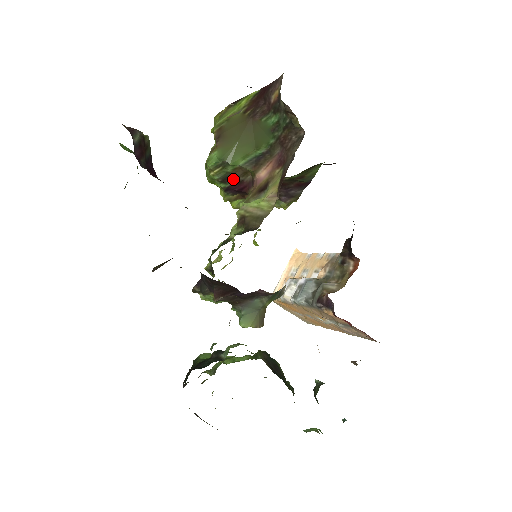
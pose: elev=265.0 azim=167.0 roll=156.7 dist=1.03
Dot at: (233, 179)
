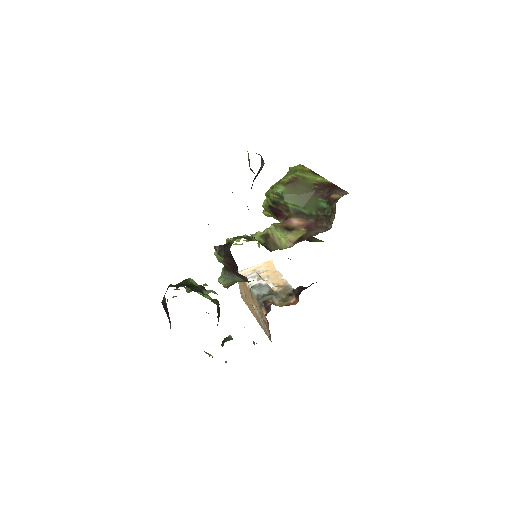
Dot at: (279, 206)
